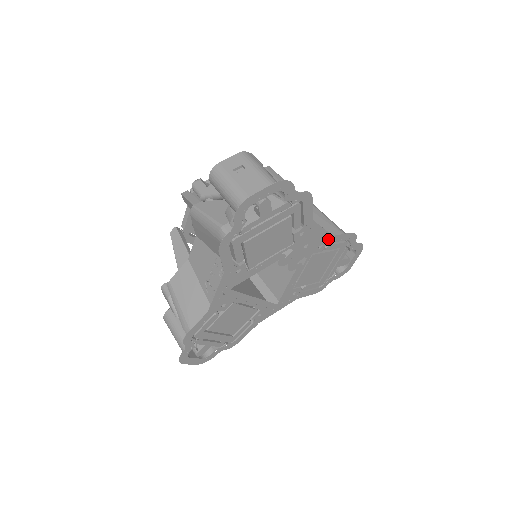
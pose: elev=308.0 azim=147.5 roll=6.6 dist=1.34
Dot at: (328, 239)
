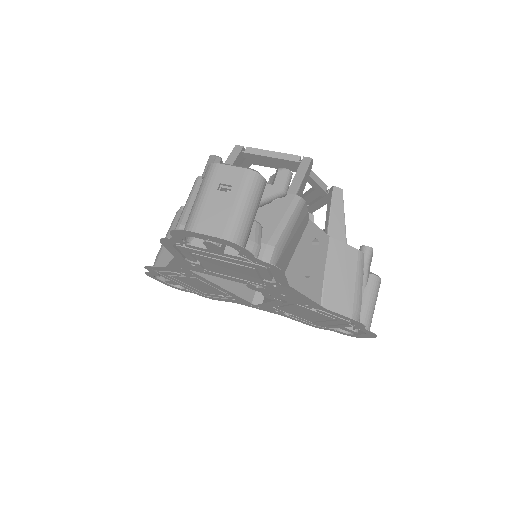
Dot at: (318, 307)
